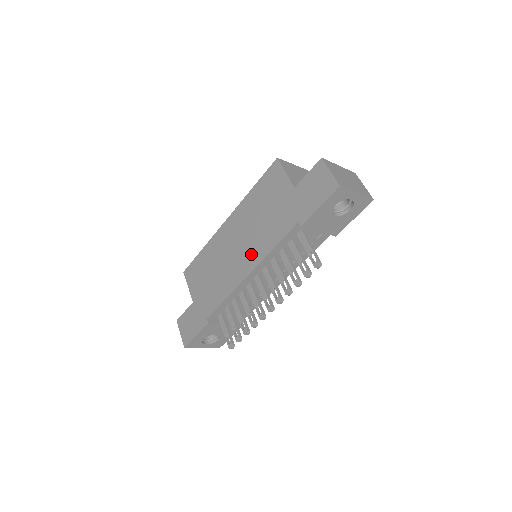
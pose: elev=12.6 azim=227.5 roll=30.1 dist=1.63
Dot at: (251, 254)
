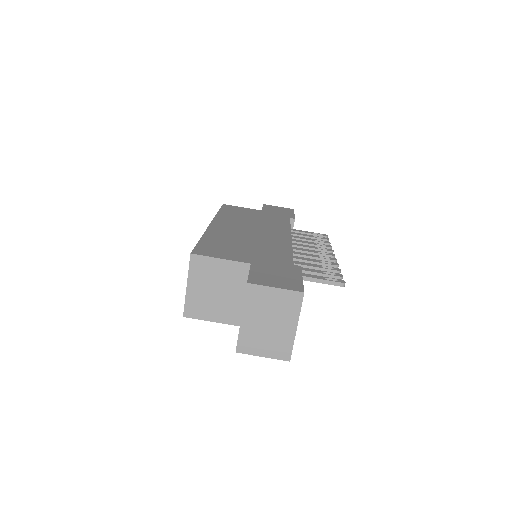
Dot at: (275, 230)
